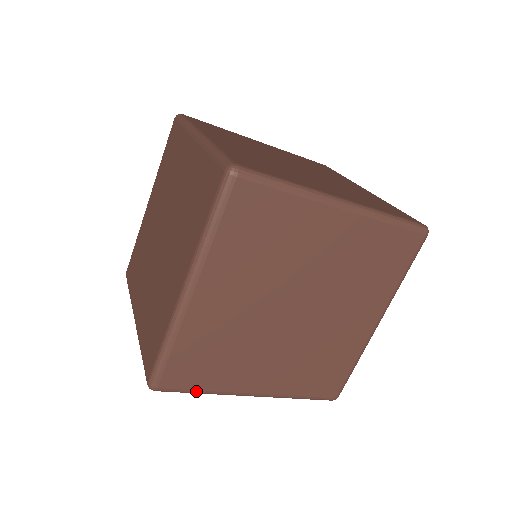
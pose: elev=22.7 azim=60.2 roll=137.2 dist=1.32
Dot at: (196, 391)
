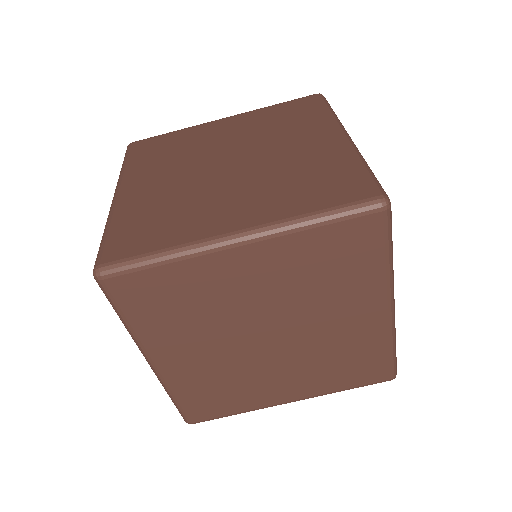
Dot at: (150, 254)
